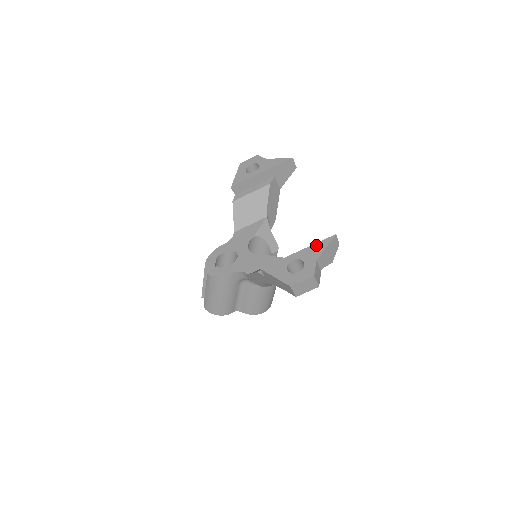
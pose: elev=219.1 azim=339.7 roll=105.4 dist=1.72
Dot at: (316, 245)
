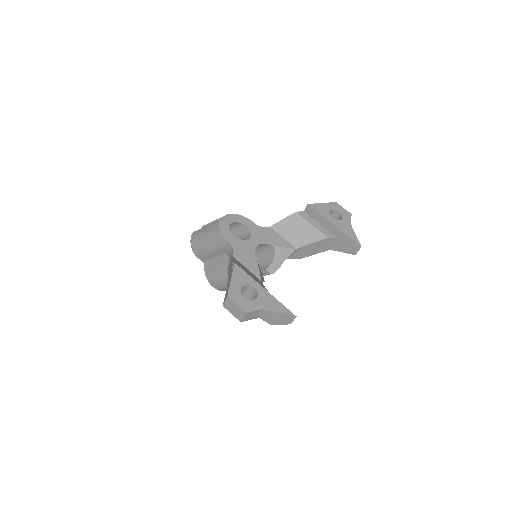
Dot at: (278, 303)
